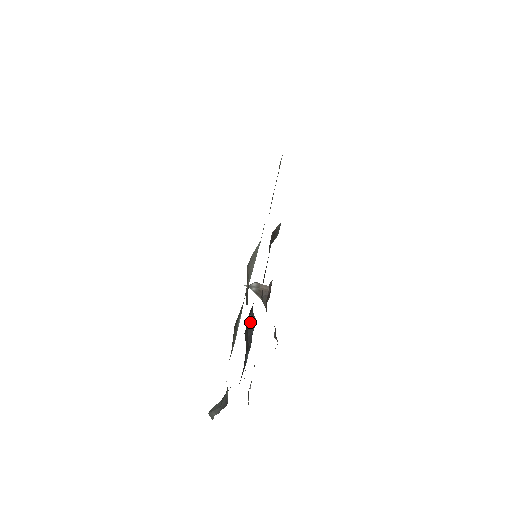
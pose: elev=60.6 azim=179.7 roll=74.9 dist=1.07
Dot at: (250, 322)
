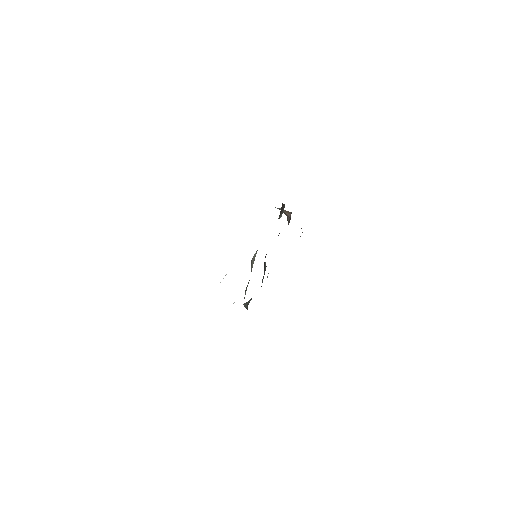
Dot at: (265, 263)
